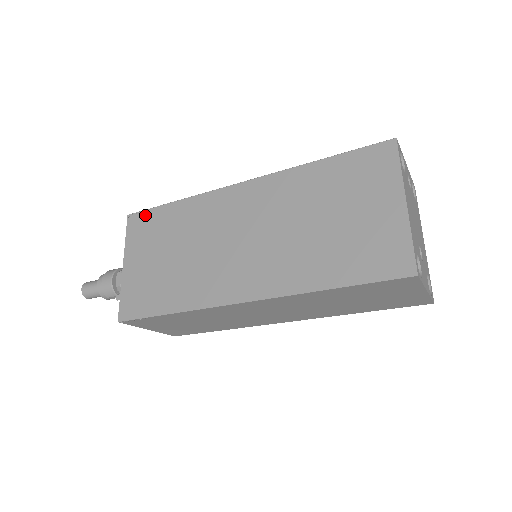
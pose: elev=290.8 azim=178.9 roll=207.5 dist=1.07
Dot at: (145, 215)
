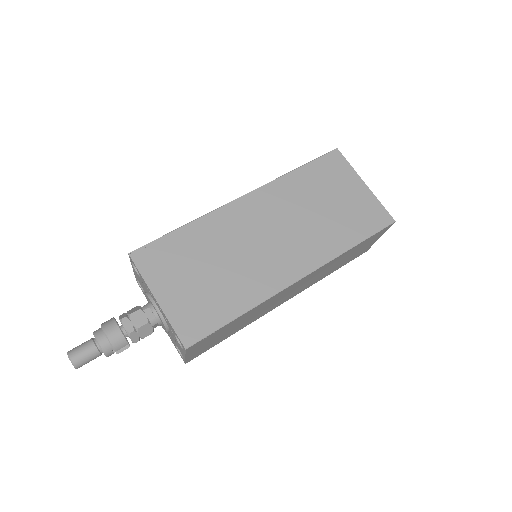
Dot at: (153, 247)
